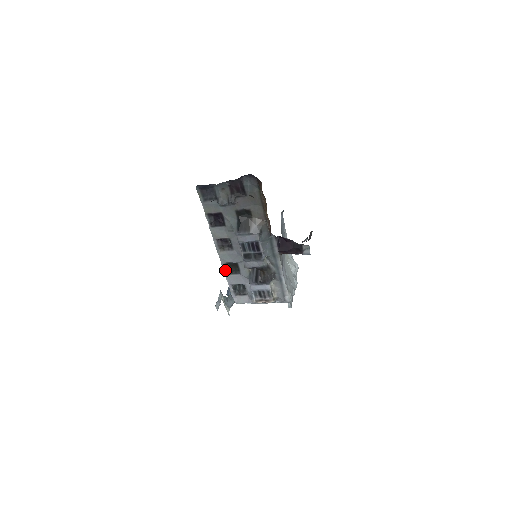
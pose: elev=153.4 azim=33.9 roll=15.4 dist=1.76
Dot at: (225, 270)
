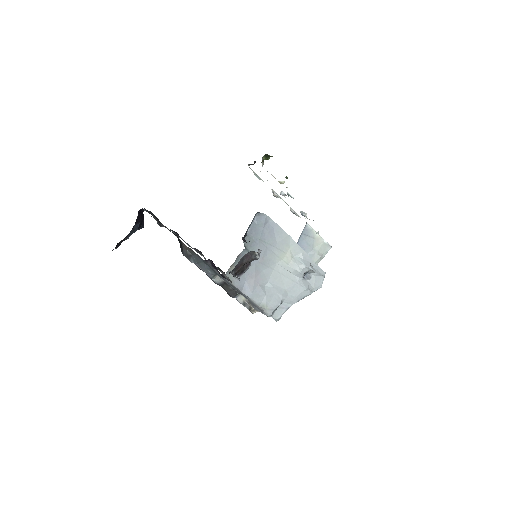
Dot at: occluded
